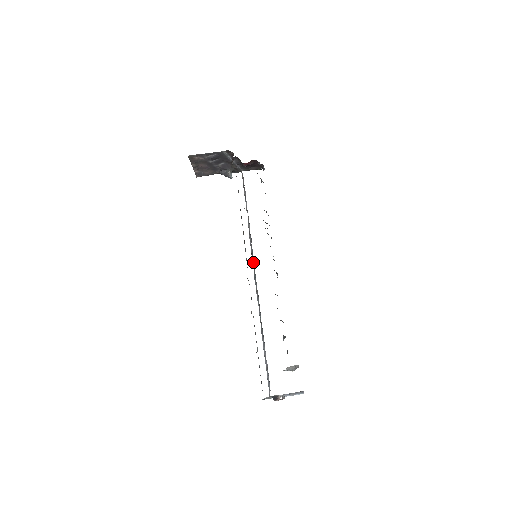
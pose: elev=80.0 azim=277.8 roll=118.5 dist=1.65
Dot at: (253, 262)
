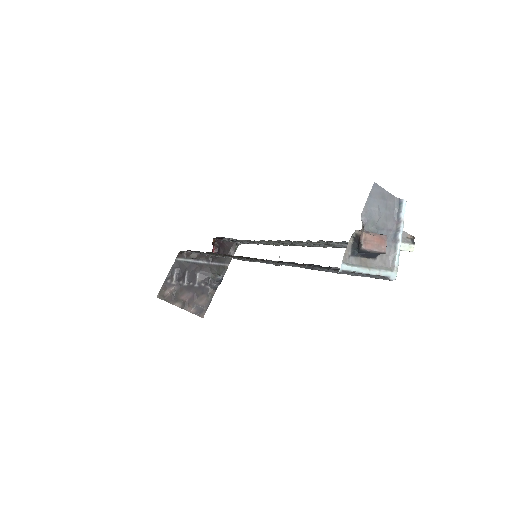
Dot at: (257, 261)
